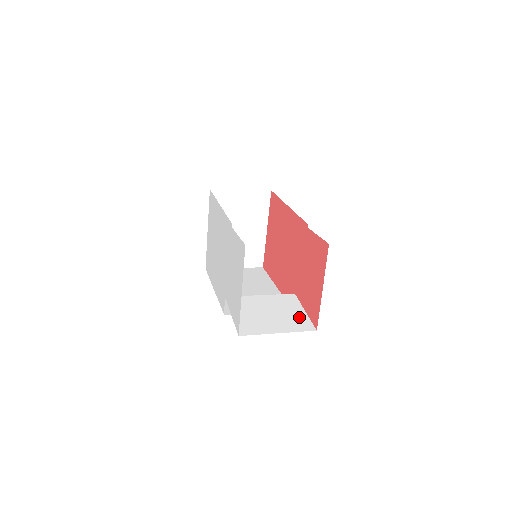
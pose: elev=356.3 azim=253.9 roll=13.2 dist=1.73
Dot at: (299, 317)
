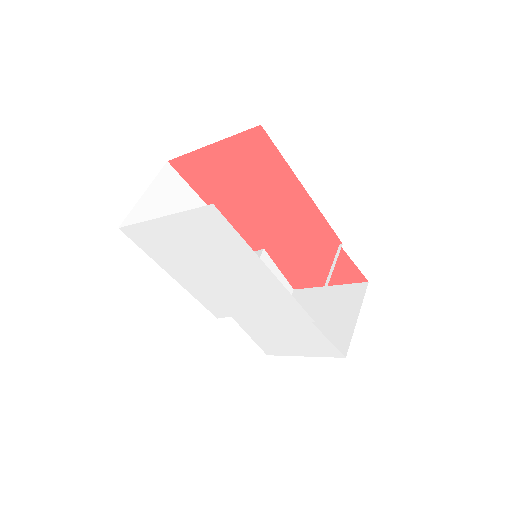
Dot at: occluded
